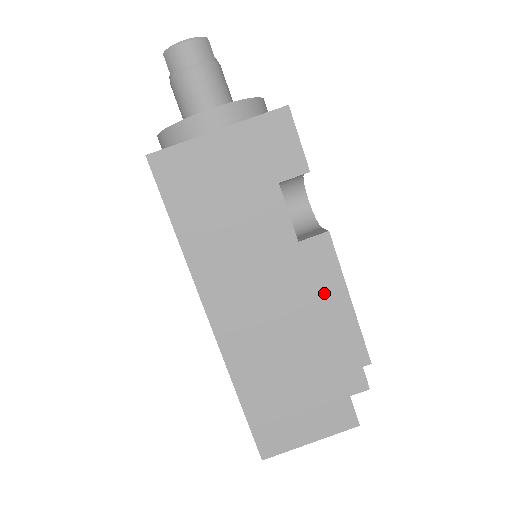
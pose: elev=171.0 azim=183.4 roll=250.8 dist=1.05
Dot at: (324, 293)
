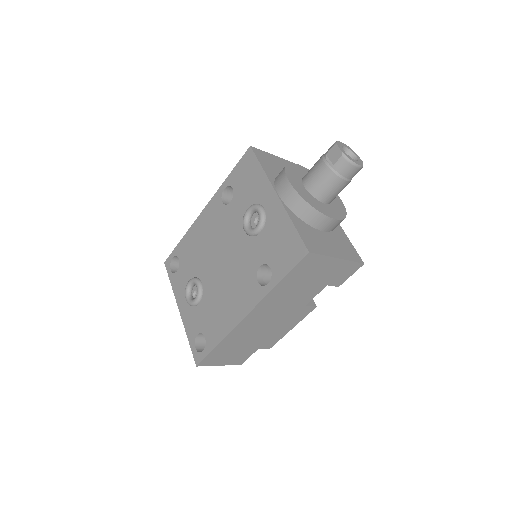
Dot at: (289, 324)
